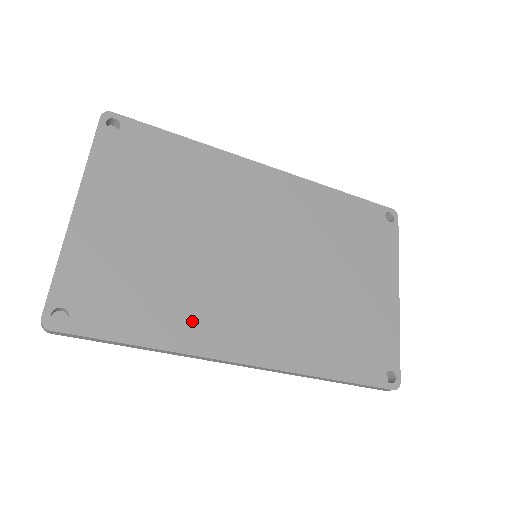
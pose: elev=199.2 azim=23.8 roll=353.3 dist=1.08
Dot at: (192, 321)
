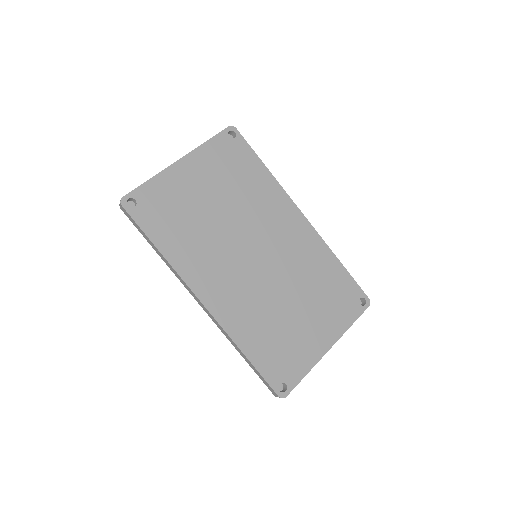
Dot at: (192, 258)
